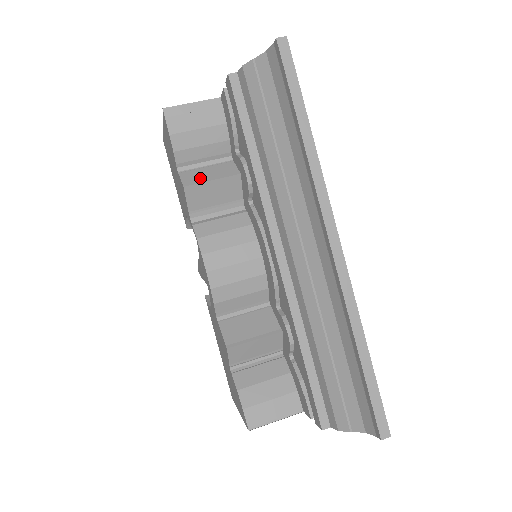
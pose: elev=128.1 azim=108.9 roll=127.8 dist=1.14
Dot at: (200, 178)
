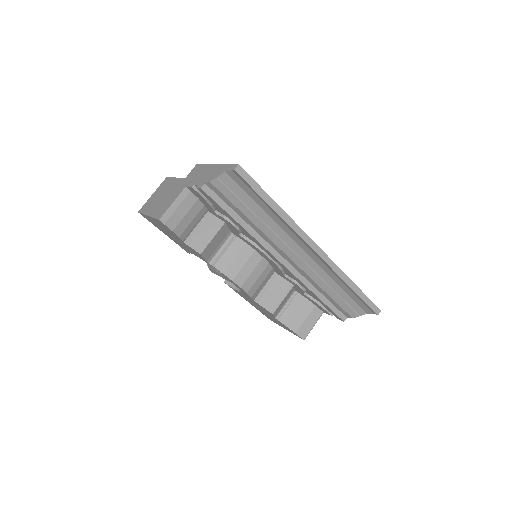
Dot at: (204, 241)
